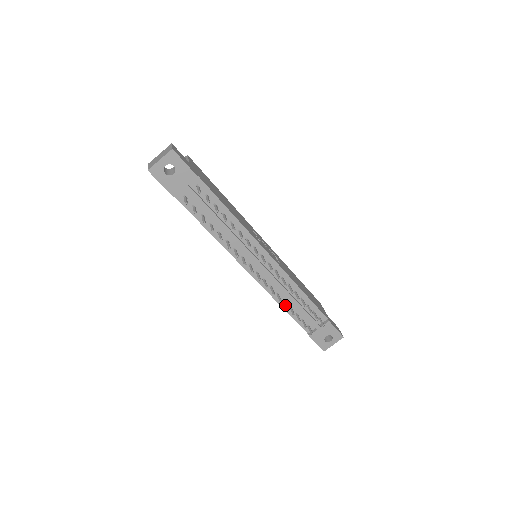
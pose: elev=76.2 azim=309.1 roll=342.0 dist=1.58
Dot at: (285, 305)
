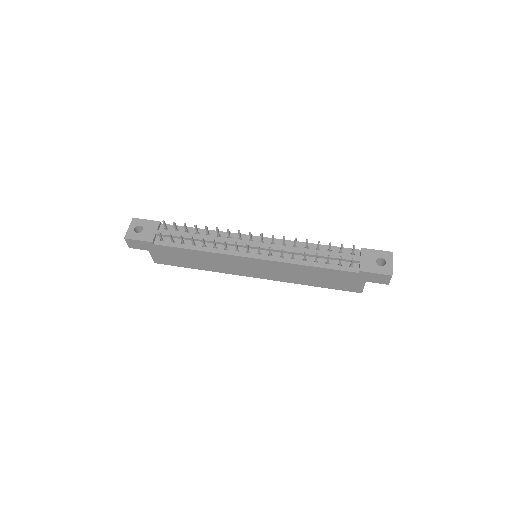
Dot at: occluded
